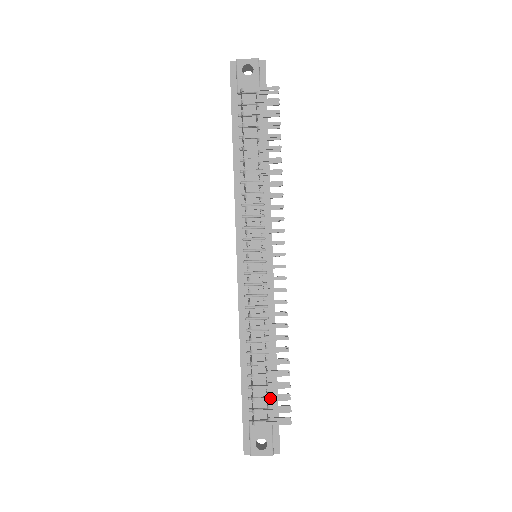
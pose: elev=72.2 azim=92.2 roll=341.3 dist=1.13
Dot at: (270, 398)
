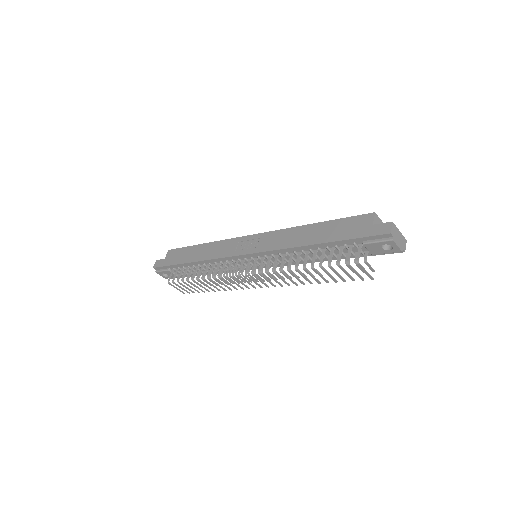
Dot at: (186, 287)
